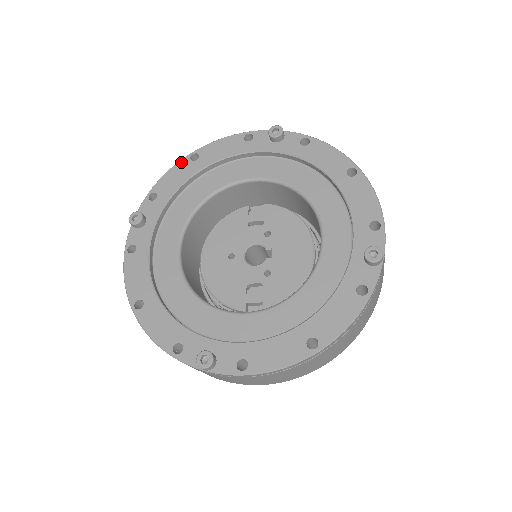
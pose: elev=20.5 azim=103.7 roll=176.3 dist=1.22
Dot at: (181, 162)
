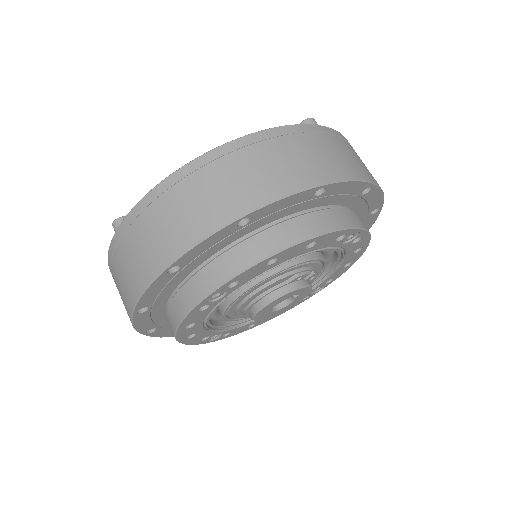
Dot at: occluded
